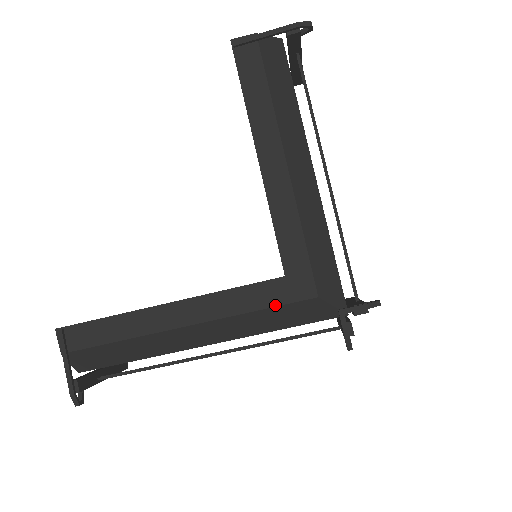
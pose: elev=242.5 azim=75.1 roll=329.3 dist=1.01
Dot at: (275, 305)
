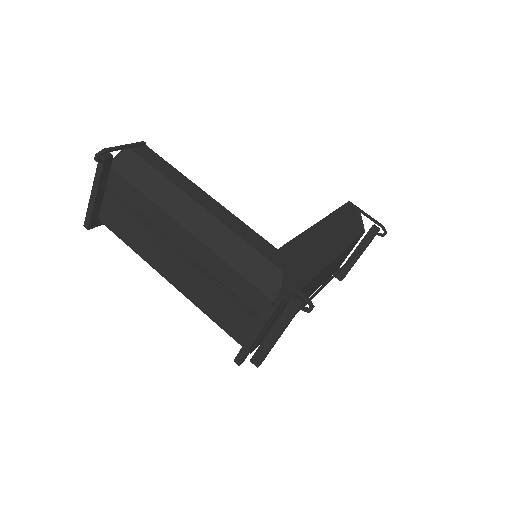
Dot at: (257, 249)
